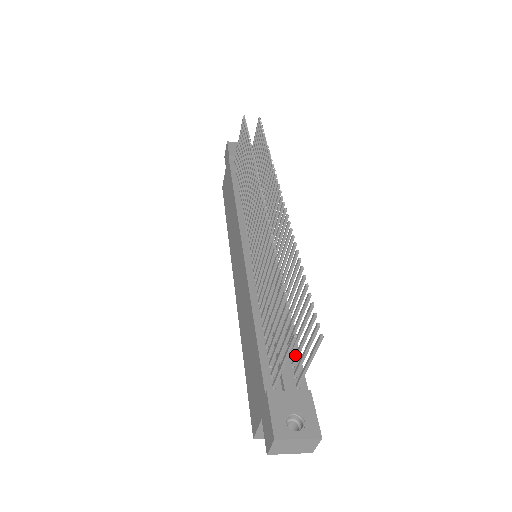
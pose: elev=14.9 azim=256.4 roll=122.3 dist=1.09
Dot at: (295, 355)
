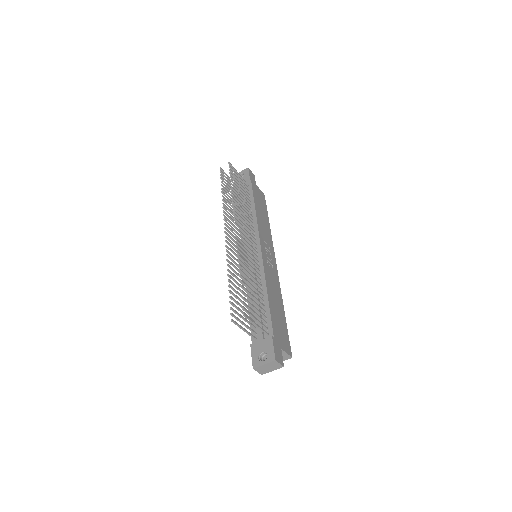
Dot at: (261, 319)
